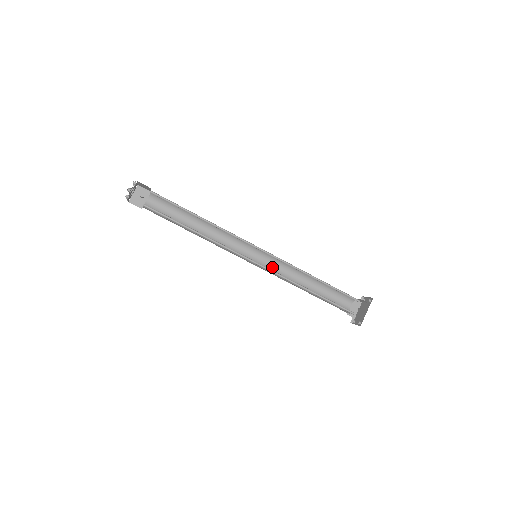
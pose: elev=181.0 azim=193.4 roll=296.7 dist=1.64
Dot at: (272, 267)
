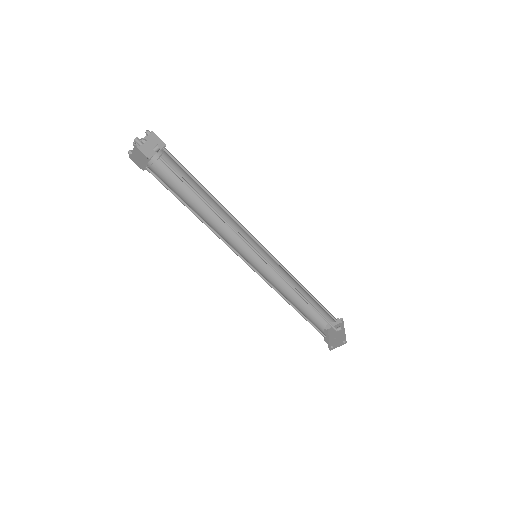
Dot at: (264, 276)
